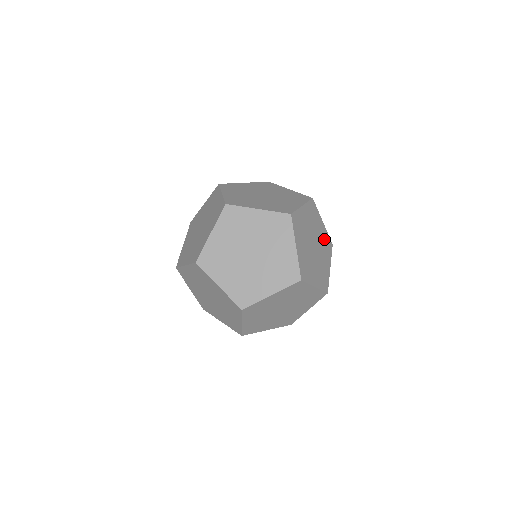
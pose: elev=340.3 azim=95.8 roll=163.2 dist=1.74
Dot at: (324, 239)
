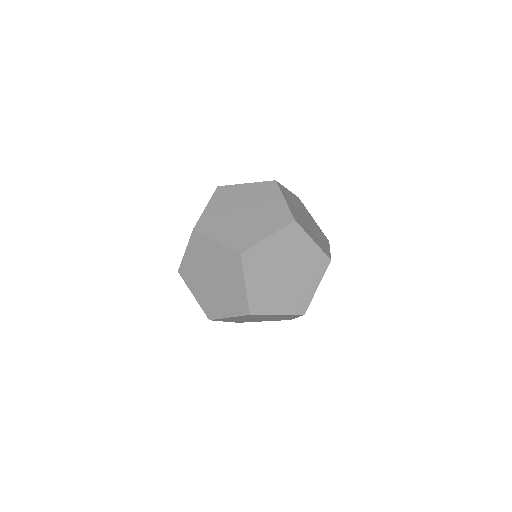
Dot at: (311, 259)
